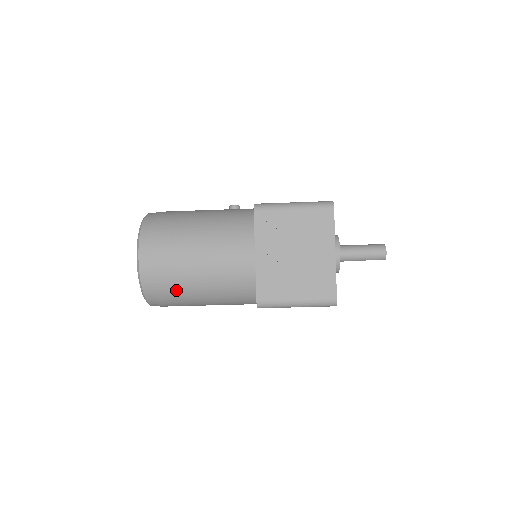
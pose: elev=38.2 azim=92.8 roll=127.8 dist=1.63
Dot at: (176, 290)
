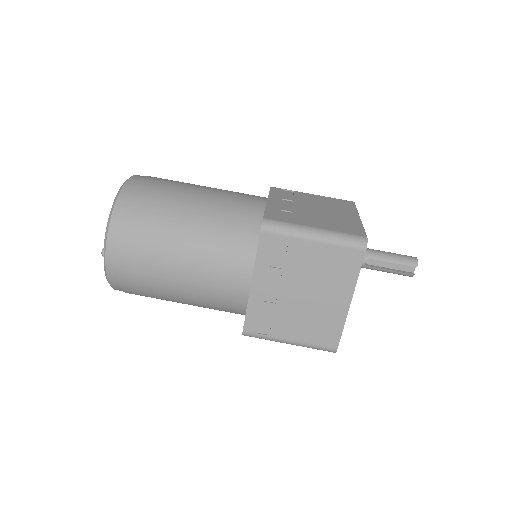
Dot at: (159, 207)
